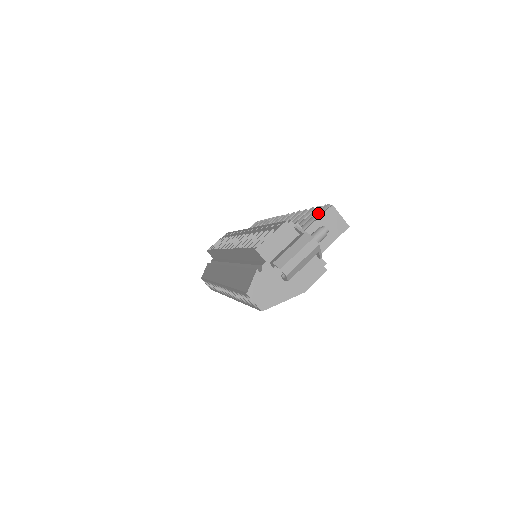
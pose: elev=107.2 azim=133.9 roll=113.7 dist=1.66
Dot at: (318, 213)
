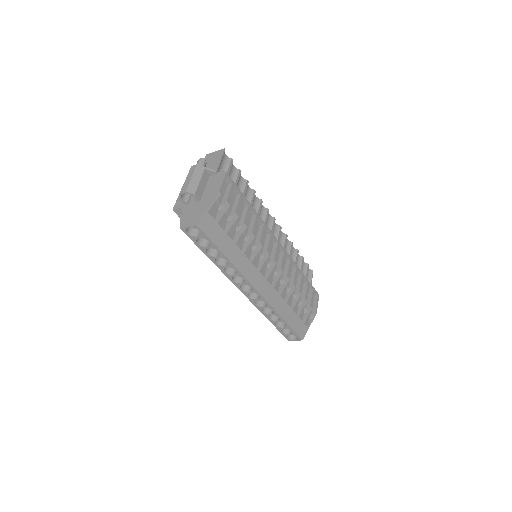
Dot at: occluded
